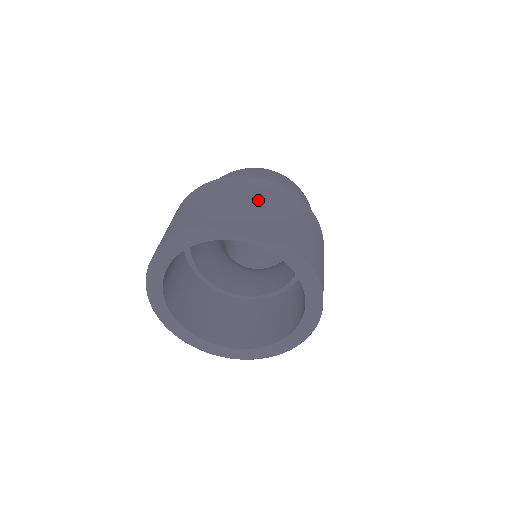
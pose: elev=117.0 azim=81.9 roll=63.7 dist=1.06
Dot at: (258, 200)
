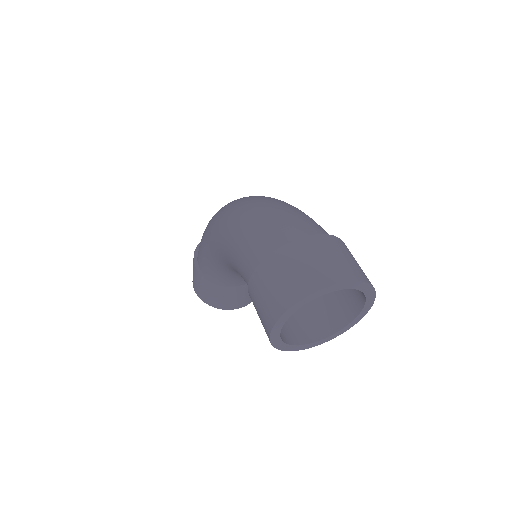
Dot at: (332, 256)
